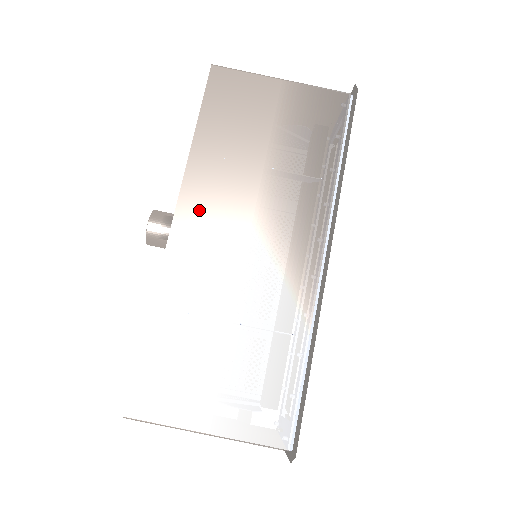
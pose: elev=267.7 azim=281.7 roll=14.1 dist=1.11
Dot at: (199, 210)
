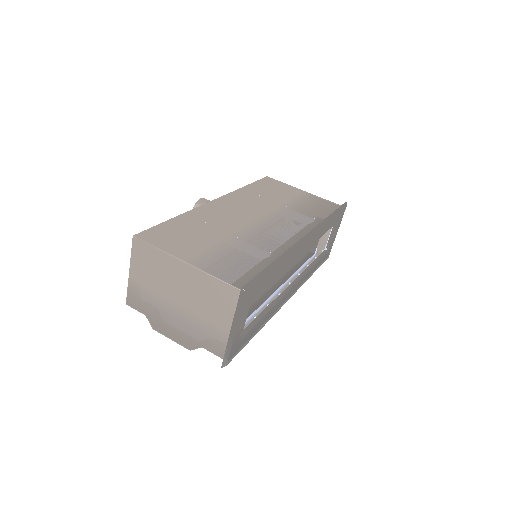
Dot at: (235, 201)
